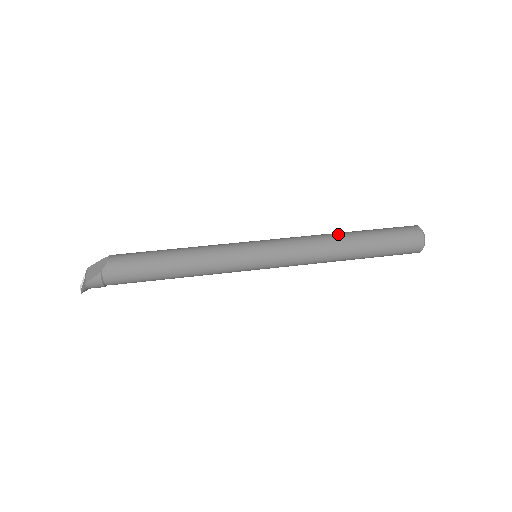
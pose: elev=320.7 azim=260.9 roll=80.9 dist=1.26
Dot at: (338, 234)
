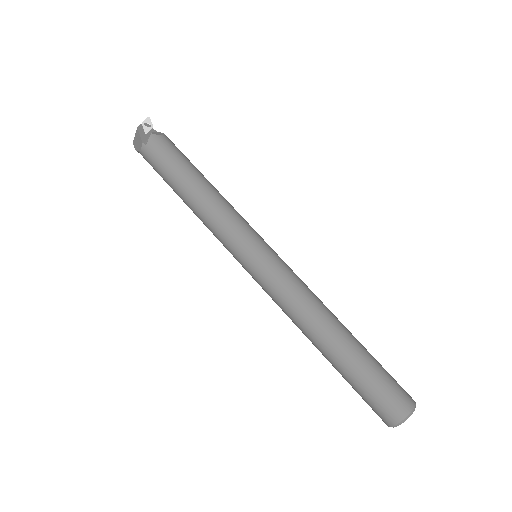
Dot at: (318, 336)
